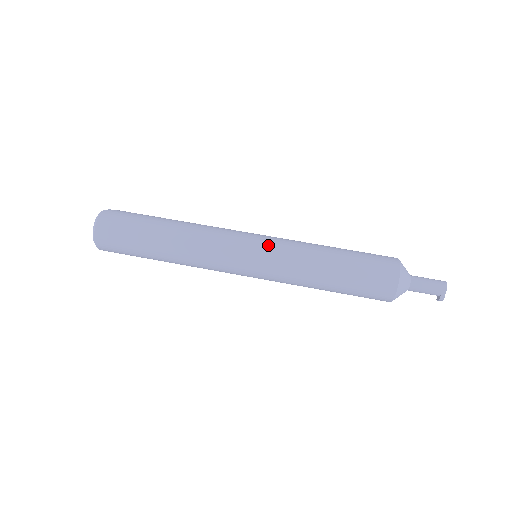
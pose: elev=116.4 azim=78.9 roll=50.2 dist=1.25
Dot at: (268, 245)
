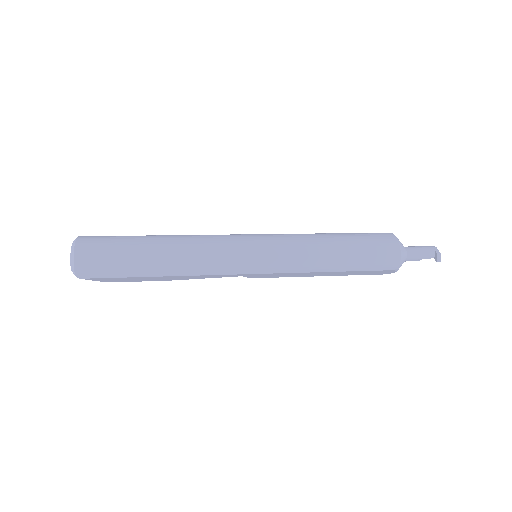
Dot at: occluded
